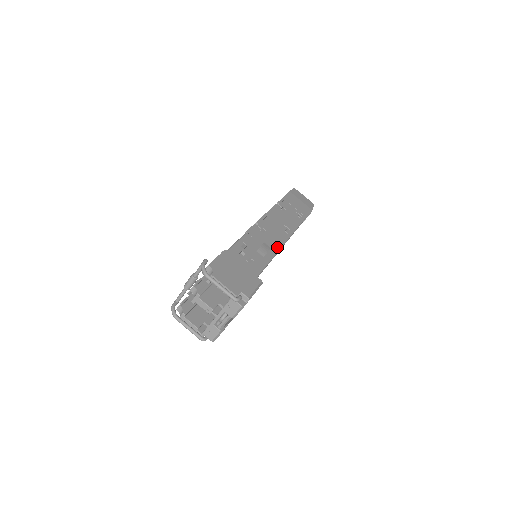
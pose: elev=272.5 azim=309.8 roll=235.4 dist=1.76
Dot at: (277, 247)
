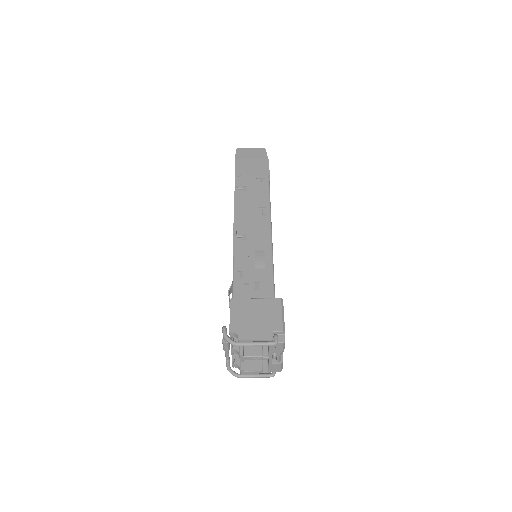
Dot at: (268, 243)
